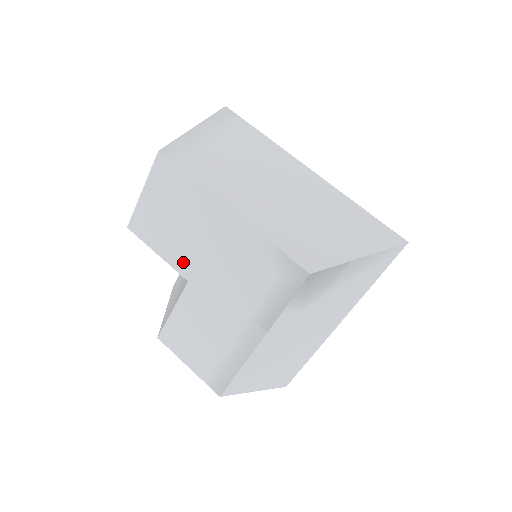
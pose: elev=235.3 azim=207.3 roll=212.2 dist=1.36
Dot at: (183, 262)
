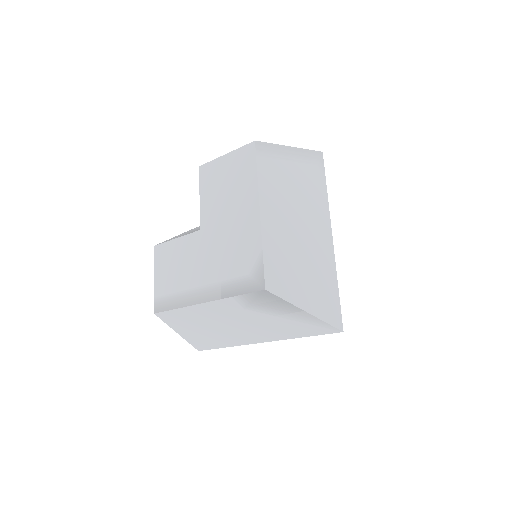
Dot at: (208, 216)
